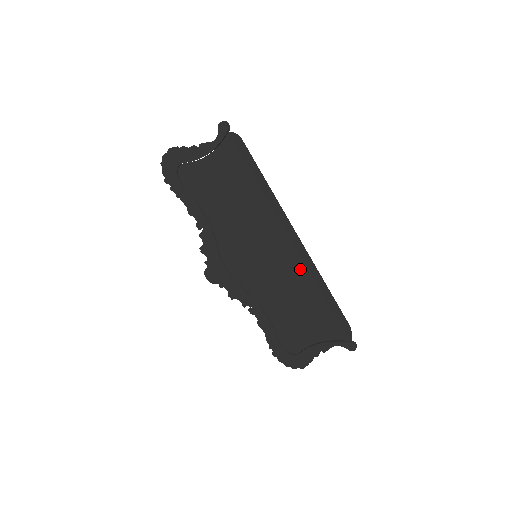
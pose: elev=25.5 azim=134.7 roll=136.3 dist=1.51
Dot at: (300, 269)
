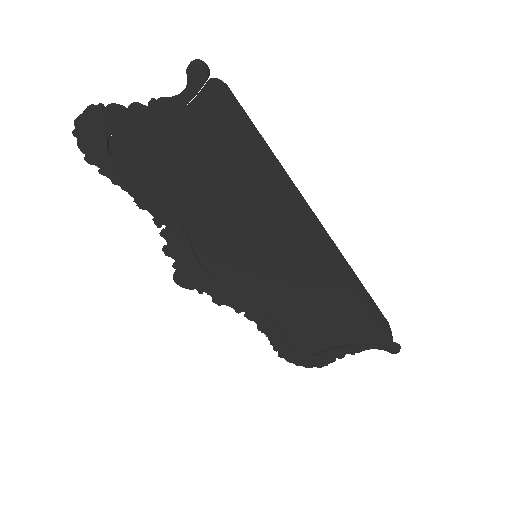
Dot at: (330, 273)
